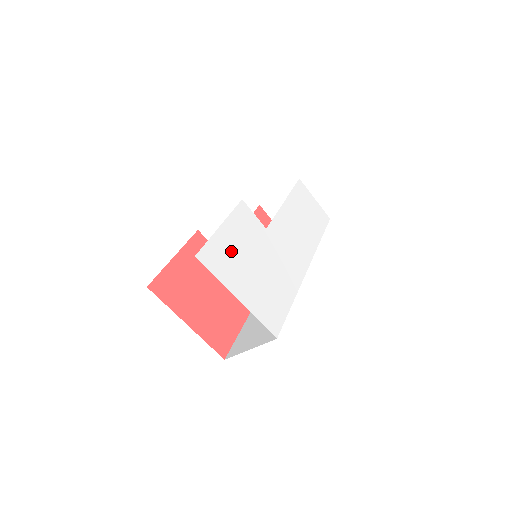
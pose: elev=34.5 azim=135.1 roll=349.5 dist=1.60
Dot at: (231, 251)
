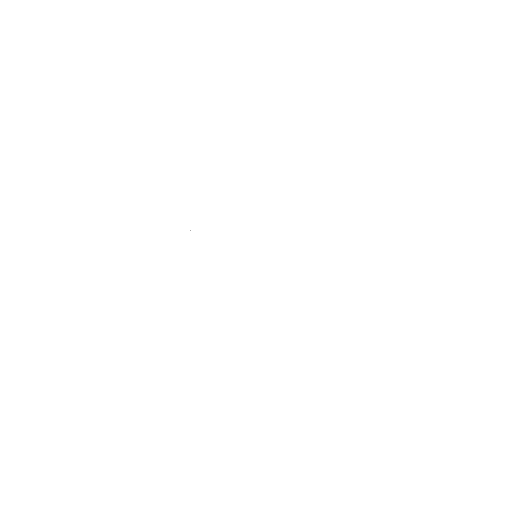
Dot at: (180, 270)
